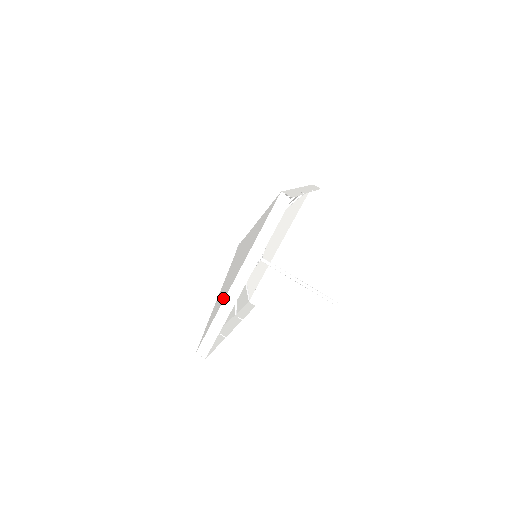
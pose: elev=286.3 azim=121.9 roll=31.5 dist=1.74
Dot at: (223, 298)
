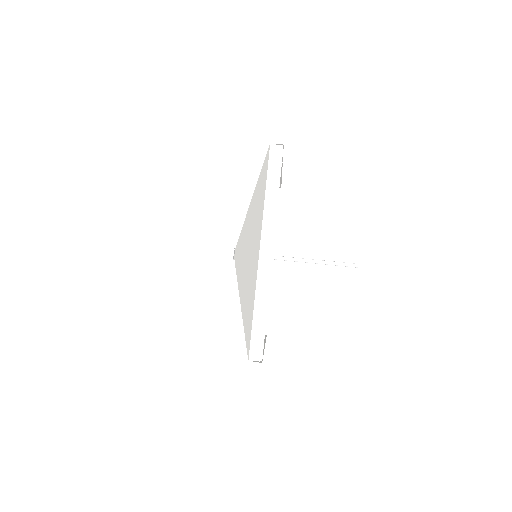
Dot at: (253, 283)
